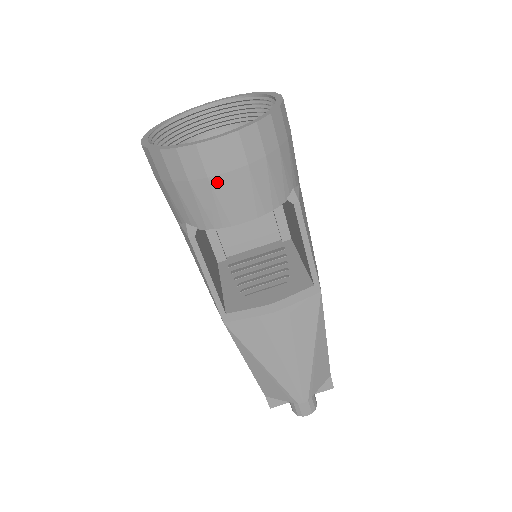
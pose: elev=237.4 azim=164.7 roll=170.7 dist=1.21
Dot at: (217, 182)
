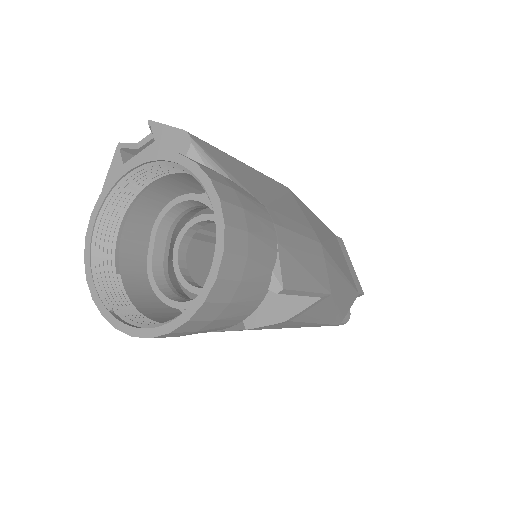
Dot at: (190, 334)
